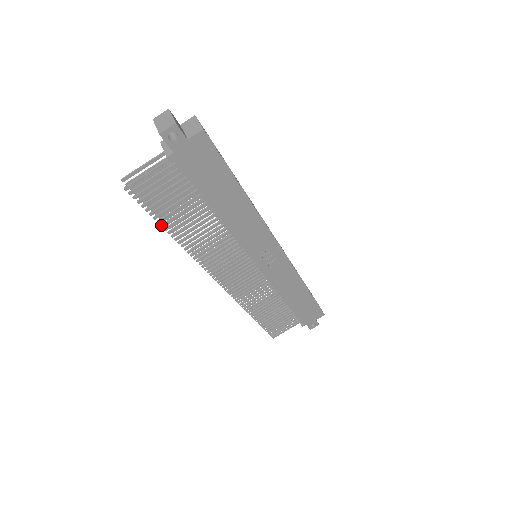
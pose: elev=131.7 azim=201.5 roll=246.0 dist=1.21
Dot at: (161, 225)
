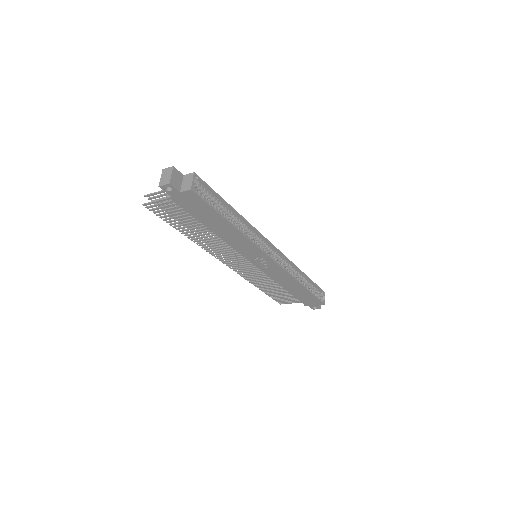
Dot at: (173, 227)
